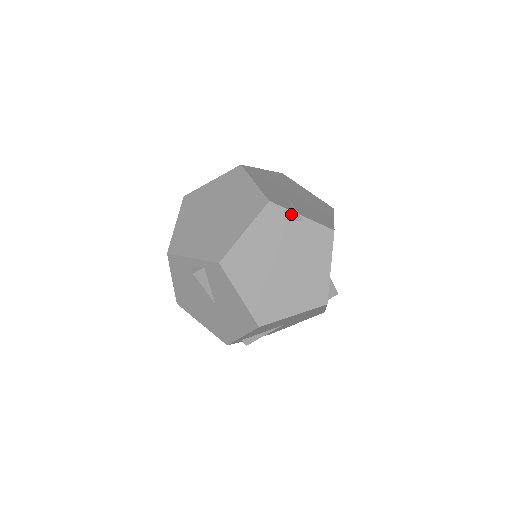
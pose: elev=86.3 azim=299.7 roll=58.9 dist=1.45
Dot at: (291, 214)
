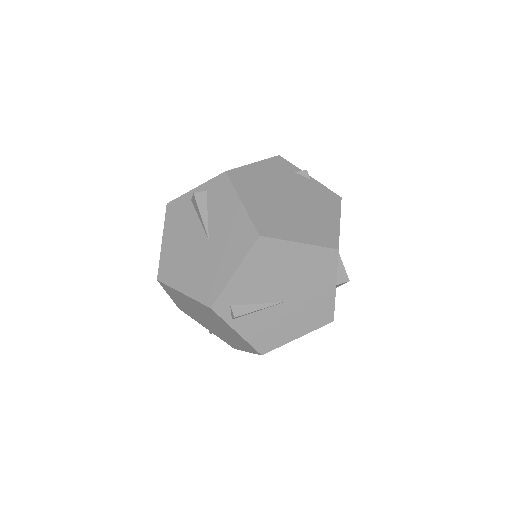
Dot at: (299, 171)
